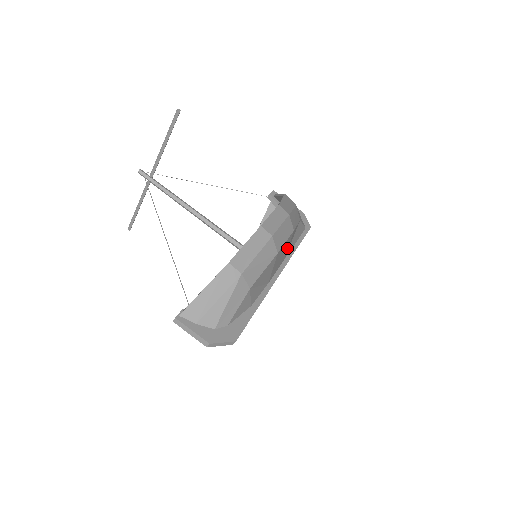
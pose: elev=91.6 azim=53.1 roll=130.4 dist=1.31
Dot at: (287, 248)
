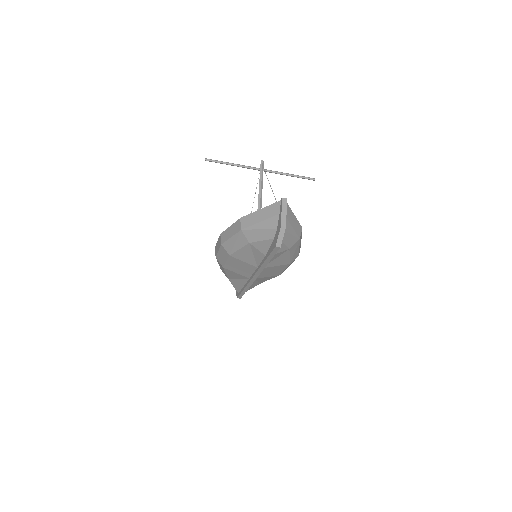
Dot at: (266, 276)
